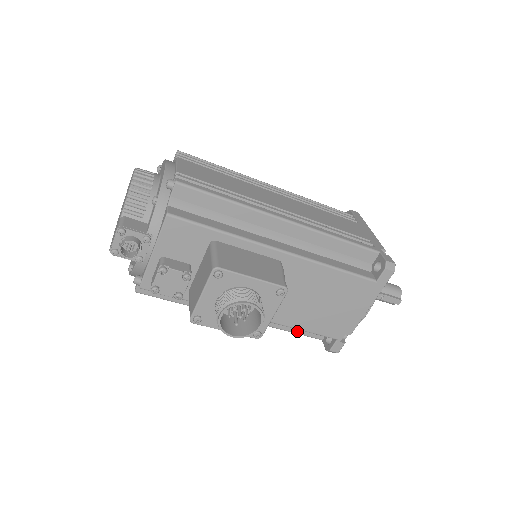
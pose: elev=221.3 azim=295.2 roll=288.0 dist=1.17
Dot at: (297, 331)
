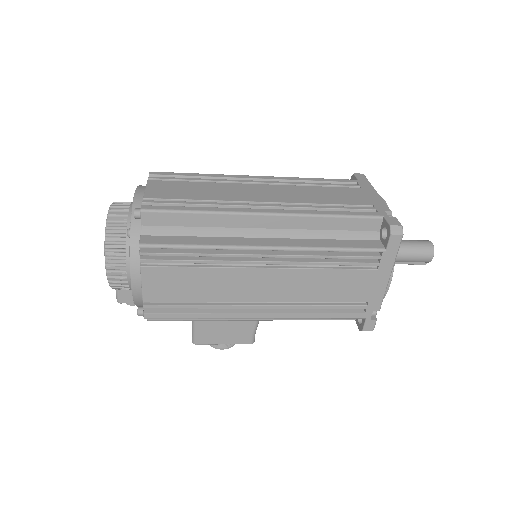
Dot at: occluded
